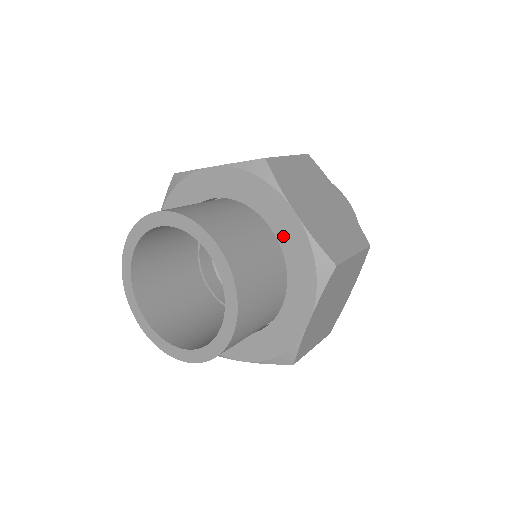
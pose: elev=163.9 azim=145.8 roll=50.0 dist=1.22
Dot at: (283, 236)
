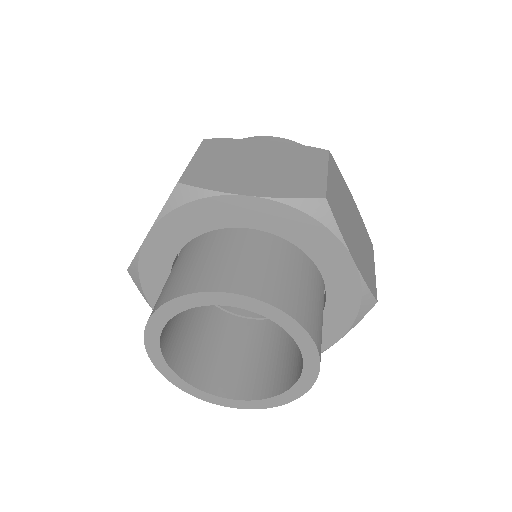
Dot at: (331, 277)
